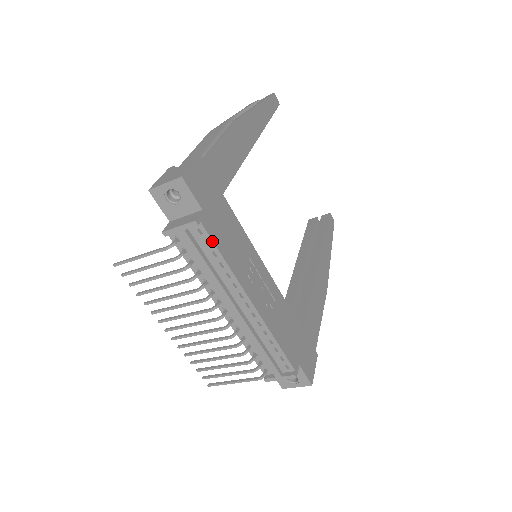
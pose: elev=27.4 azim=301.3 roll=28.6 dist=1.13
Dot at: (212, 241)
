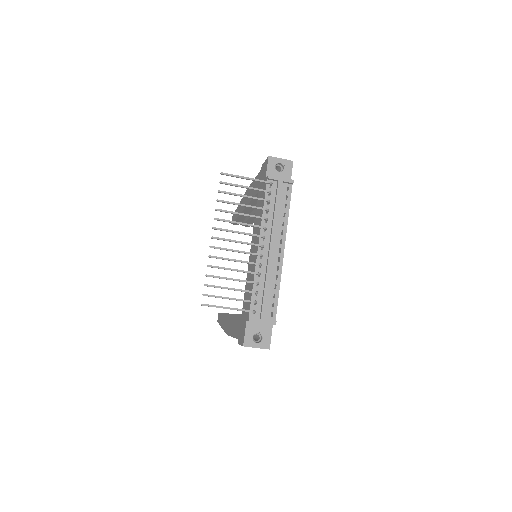
Dot at: (290, 198)
